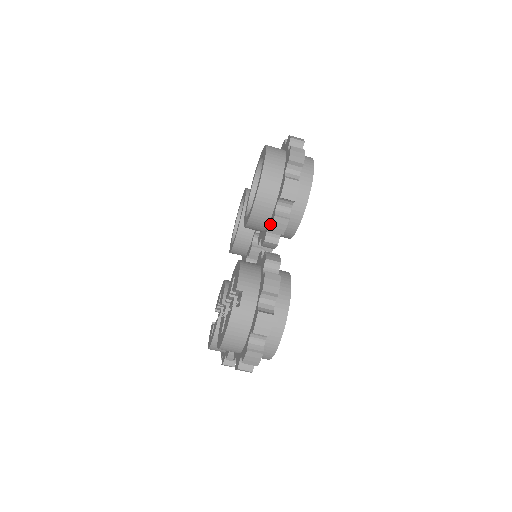
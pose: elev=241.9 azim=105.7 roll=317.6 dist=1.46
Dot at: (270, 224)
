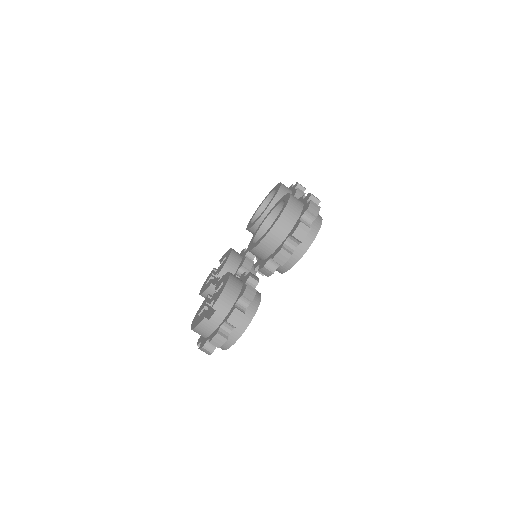
Dot at: (261, 266)
